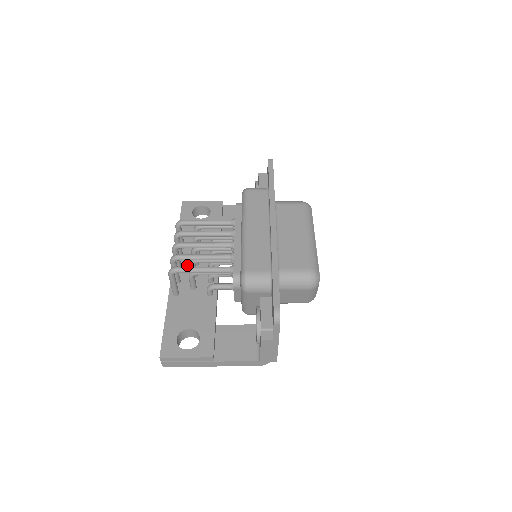
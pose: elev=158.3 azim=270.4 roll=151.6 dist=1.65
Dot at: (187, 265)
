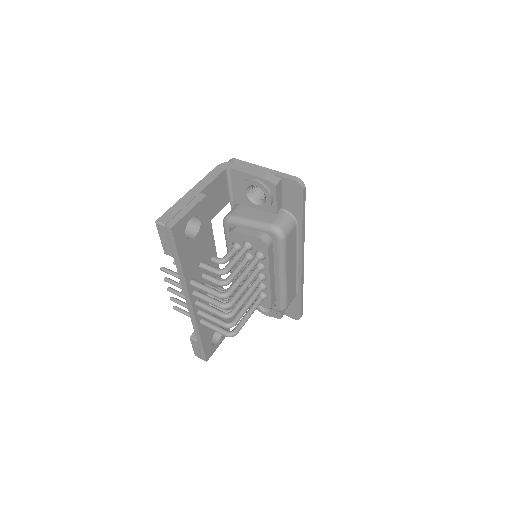
Dot at: occluded
